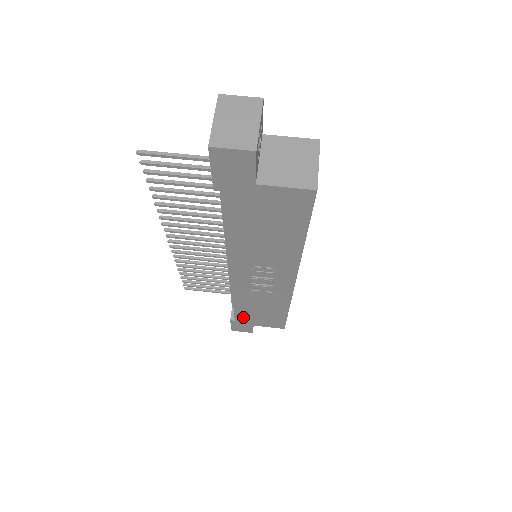
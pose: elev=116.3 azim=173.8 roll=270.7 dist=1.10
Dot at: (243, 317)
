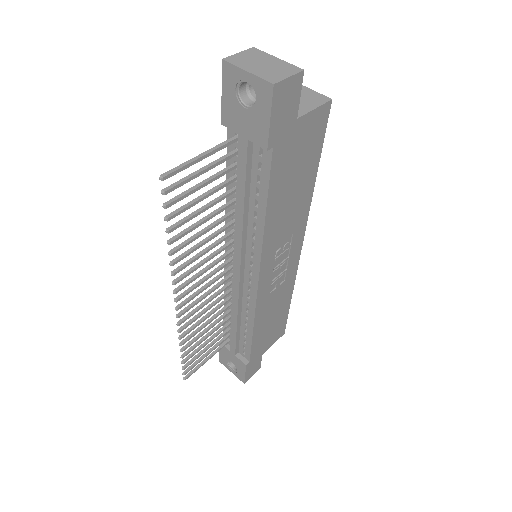
Dot at: (257, 348)
